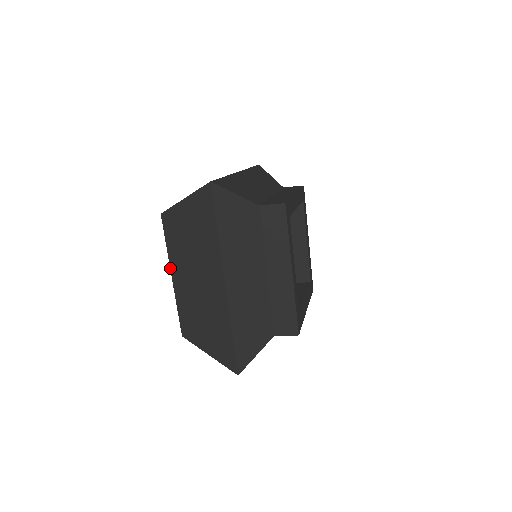
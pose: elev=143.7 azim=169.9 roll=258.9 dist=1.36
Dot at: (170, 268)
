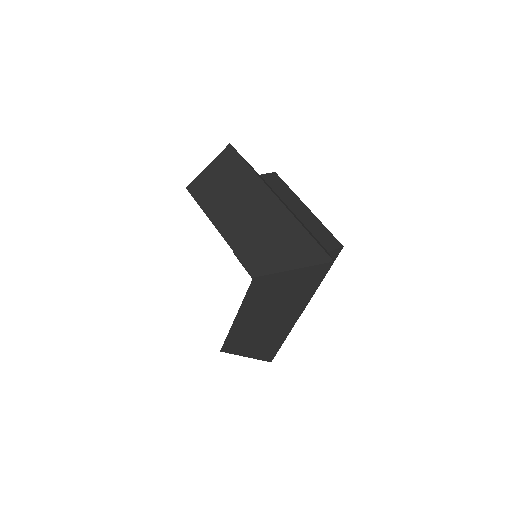
Dot at: (238, 313)
